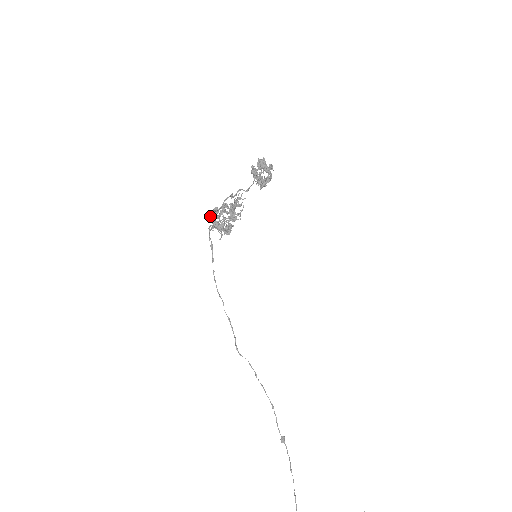
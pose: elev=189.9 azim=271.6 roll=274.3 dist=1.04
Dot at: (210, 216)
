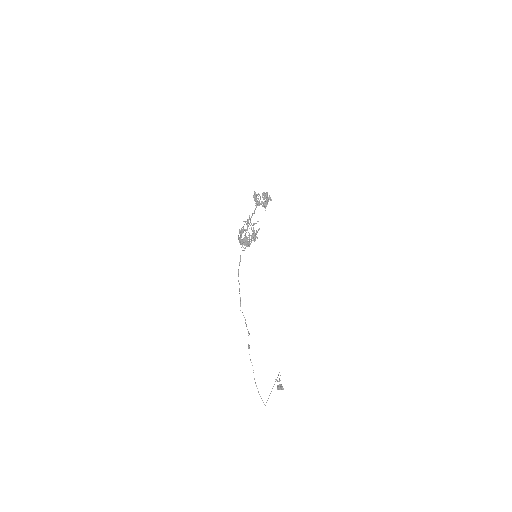
Dot at: (245, 241)
